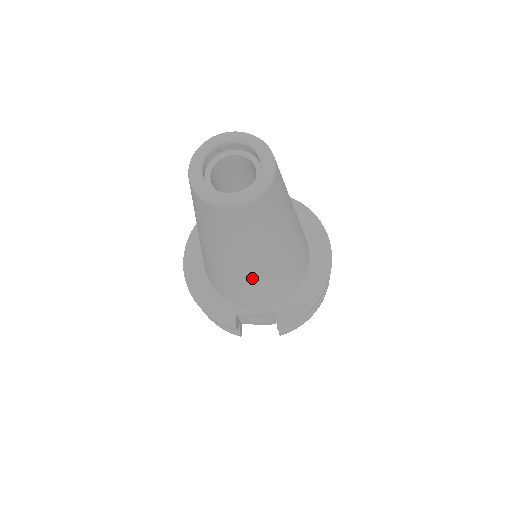
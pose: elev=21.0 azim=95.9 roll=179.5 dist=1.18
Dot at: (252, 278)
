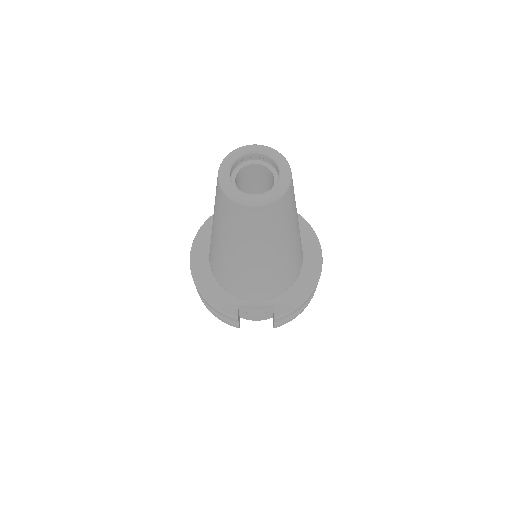
Dot at: (259, 272)
